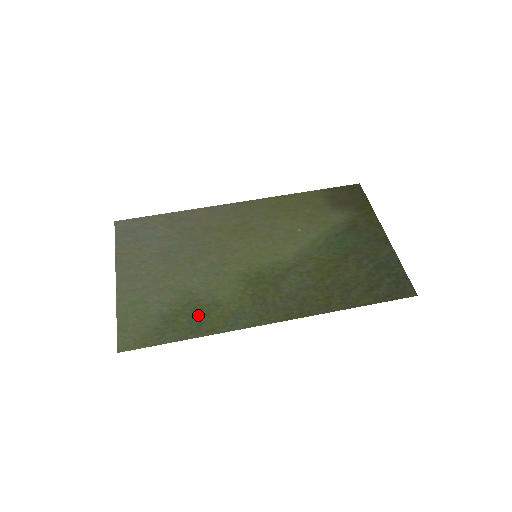
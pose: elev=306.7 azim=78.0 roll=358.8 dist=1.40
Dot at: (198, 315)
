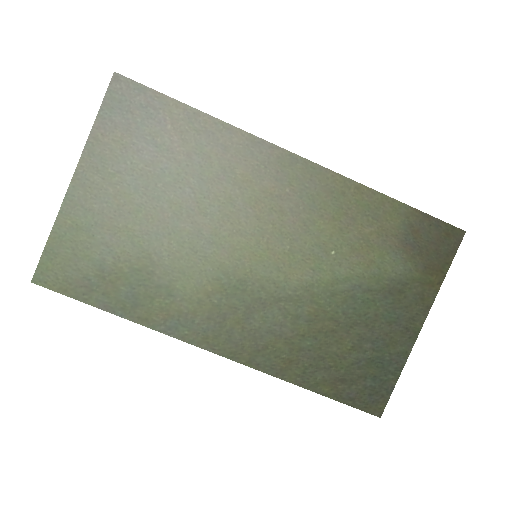
Dot at: (141, 292)
